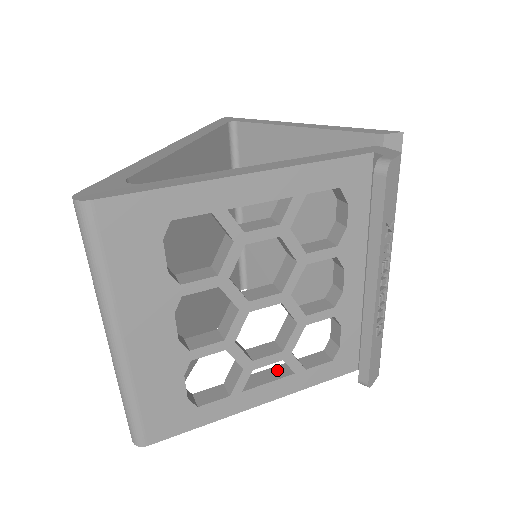
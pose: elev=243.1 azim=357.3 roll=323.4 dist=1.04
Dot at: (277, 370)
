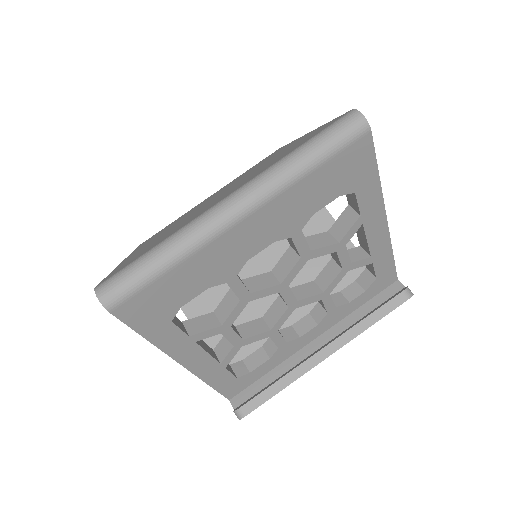
Dot at: (210, 349)
